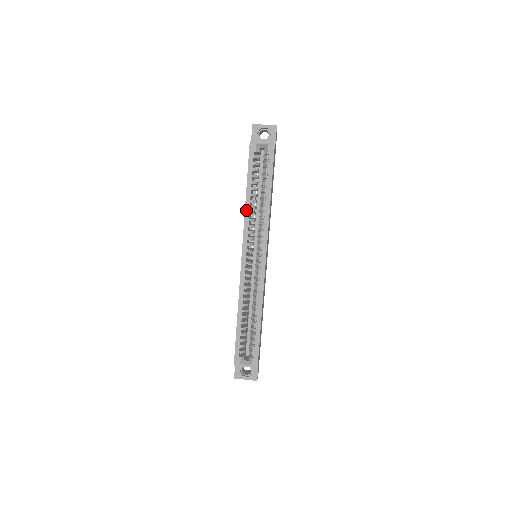
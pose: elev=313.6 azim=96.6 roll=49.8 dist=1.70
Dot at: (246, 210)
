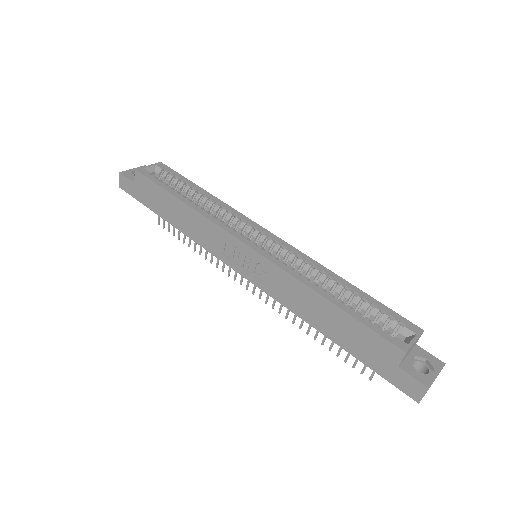
Dot at: (198, 210)
